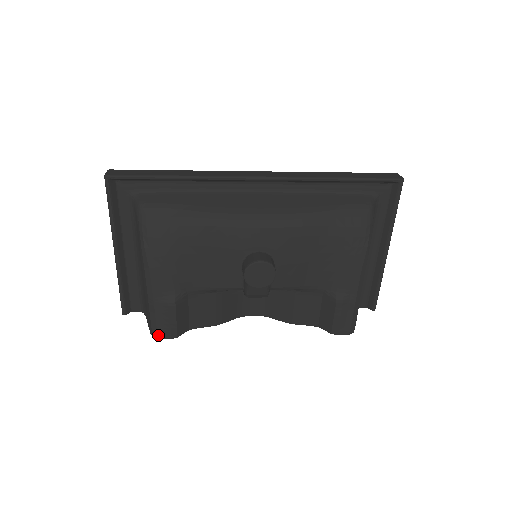
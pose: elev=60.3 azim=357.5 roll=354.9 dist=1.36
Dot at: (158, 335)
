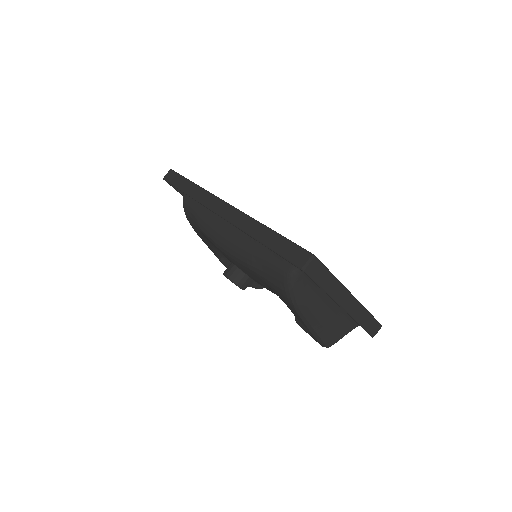
Dot at: occluded
